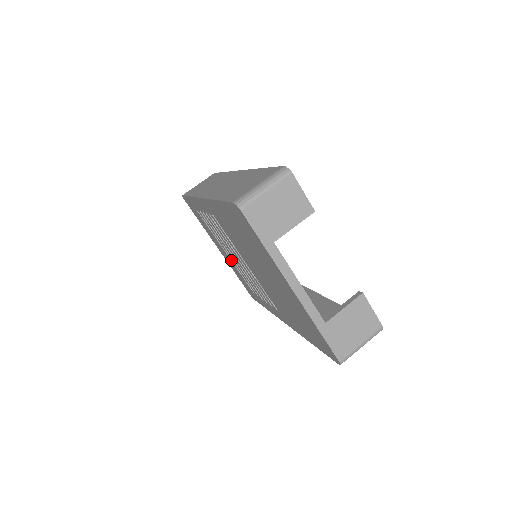
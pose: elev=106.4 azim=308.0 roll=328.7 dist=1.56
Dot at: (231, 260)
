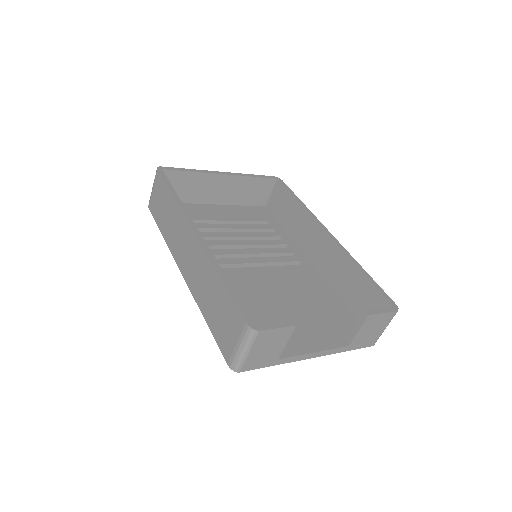
Dot at: occluded
